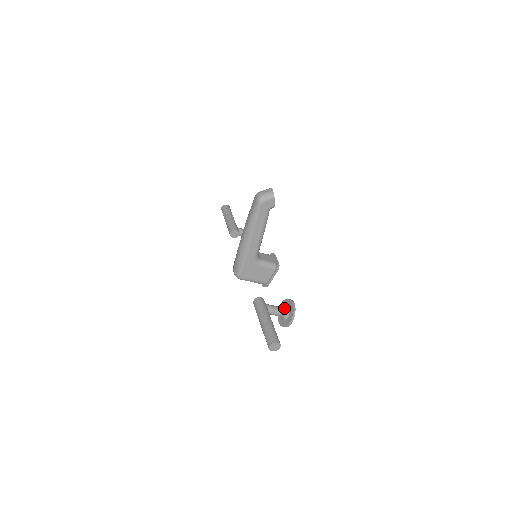
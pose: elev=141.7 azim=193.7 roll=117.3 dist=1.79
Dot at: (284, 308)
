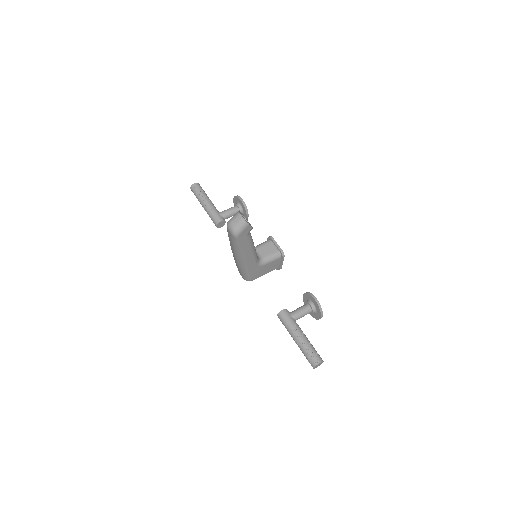
Dot at: (309, 305)
